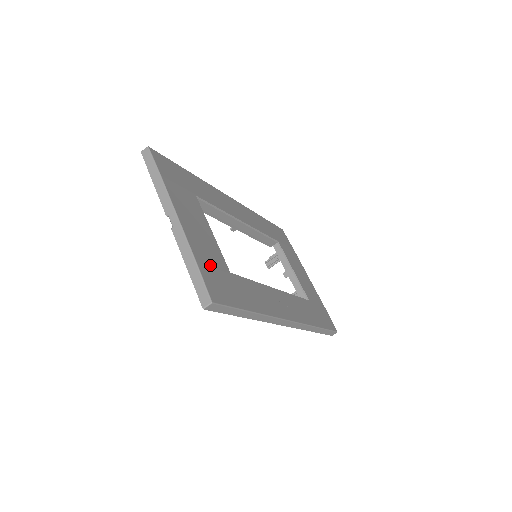
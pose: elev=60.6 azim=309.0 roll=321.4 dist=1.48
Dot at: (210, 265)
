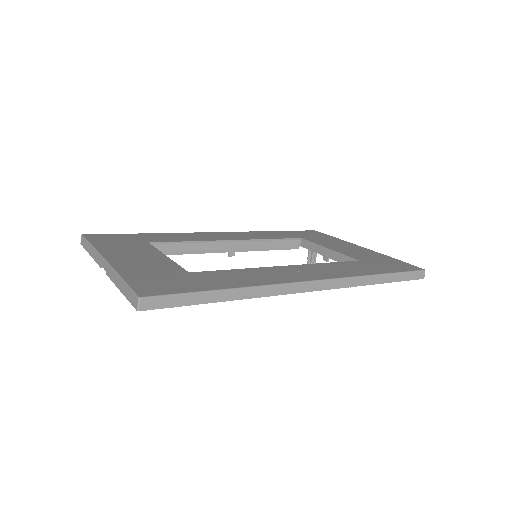
Dot at: (149, 275)
